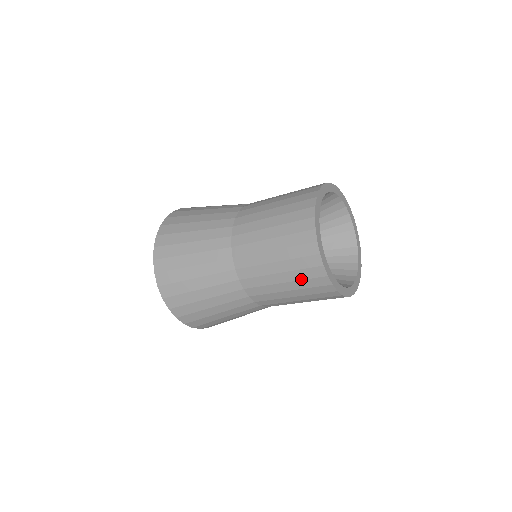
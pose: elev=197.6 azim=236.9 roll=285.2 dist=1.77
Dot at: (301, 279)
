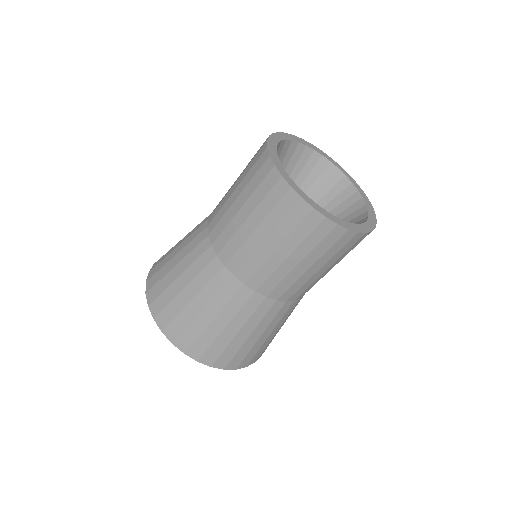
Dot at: (254, 190)
